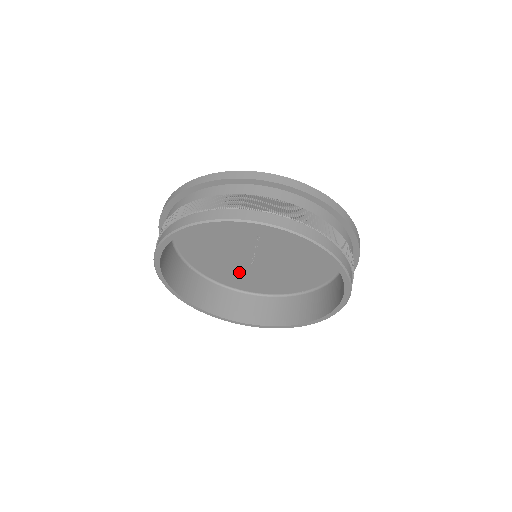
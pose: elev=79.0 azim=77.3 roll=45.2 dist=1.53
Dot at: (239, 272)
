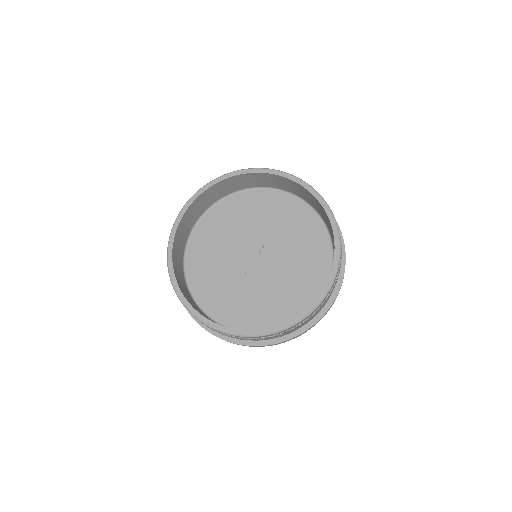
Dot at: (224, 286)
